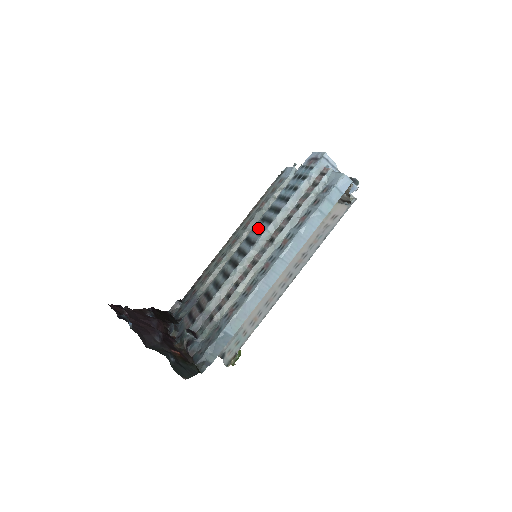
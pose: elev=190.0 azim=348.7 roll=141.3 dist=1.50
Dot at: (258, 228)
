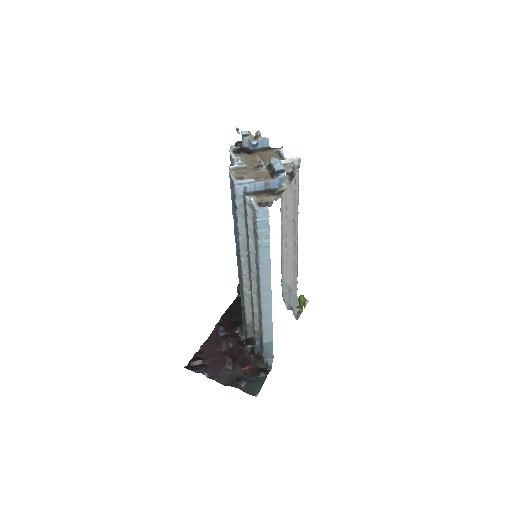
Dot at: occluded
